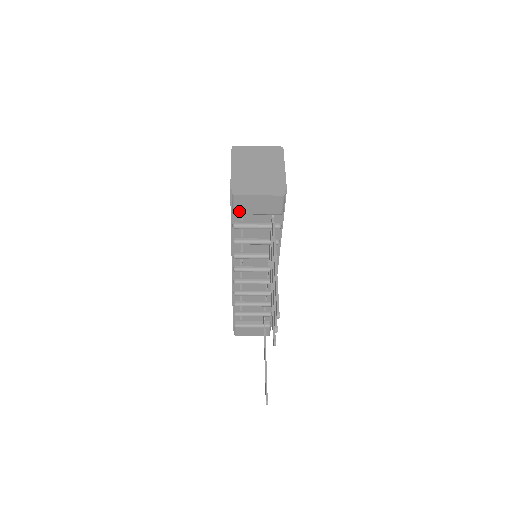
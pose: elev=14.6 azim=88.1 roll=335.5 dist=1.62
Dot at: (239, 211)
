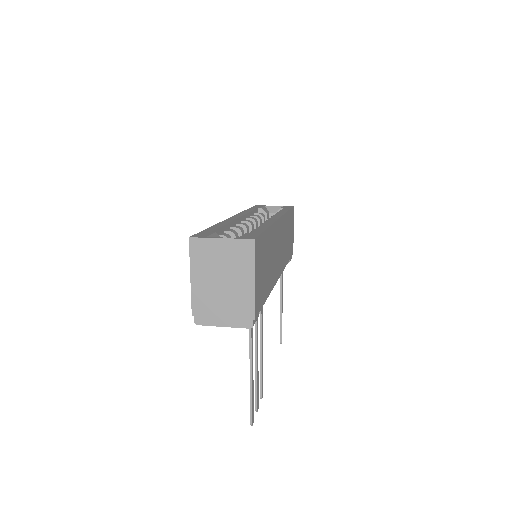
Dot at: occluded
